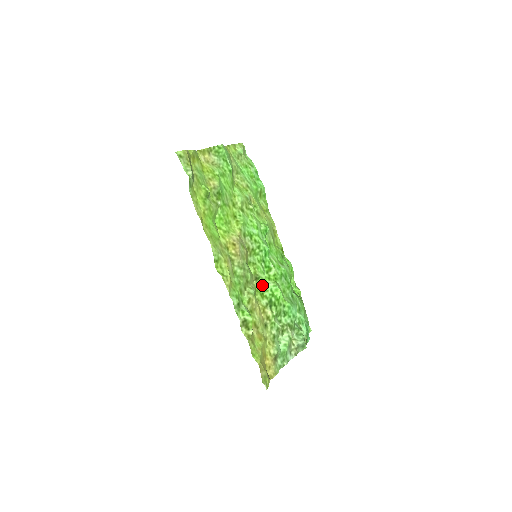
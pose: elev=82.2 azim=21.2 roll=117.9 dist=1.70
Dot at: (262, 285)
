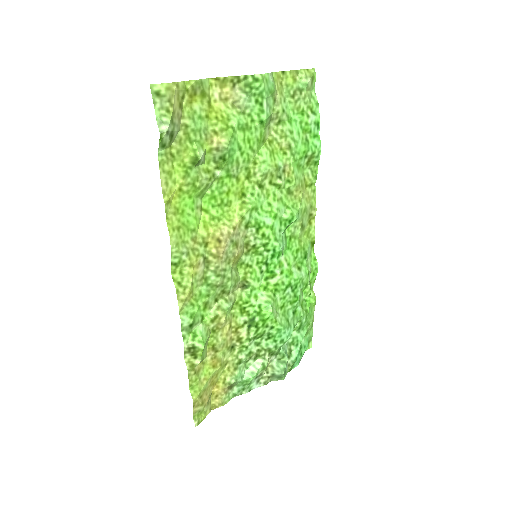
Dot at: (248, 297)
